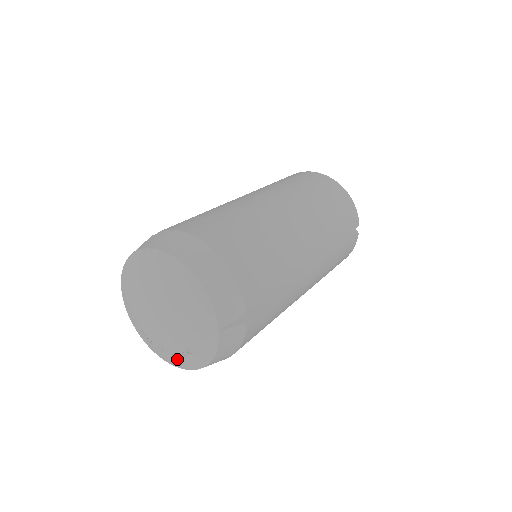
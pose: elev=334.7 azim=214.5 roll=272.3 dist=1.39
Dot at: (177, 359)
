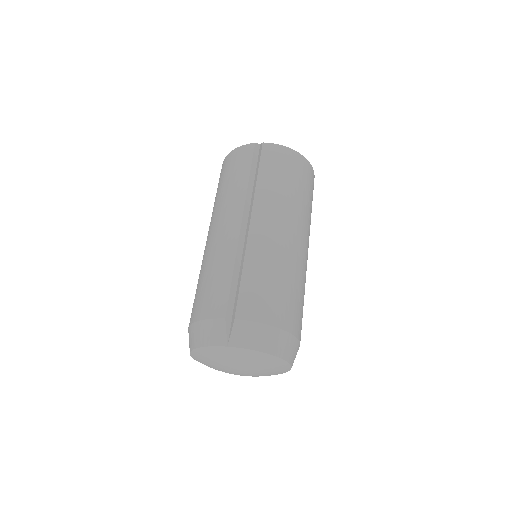
Dot at: occluded
